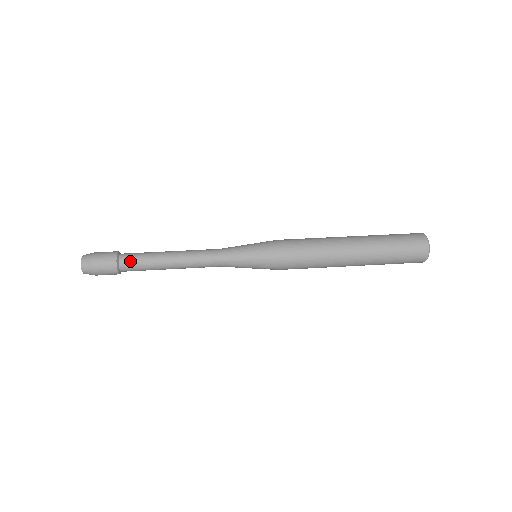
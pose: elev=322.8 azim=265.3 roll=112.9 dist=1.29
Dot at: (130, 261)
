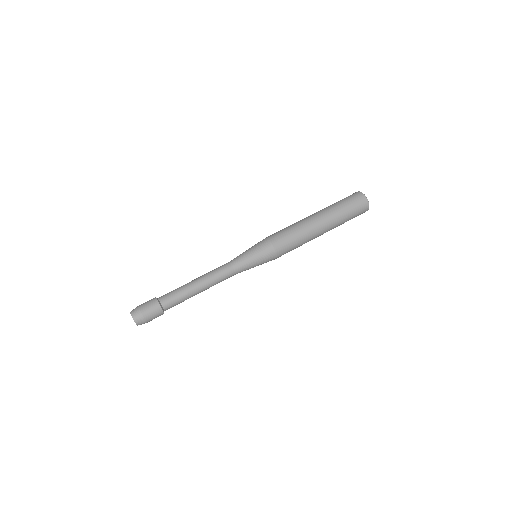
Dot at: (172, 306)
